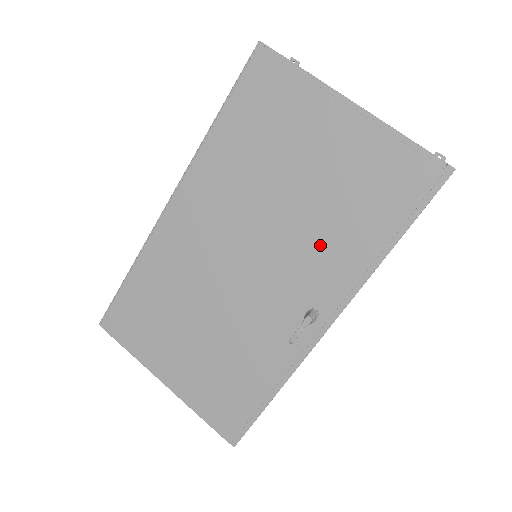
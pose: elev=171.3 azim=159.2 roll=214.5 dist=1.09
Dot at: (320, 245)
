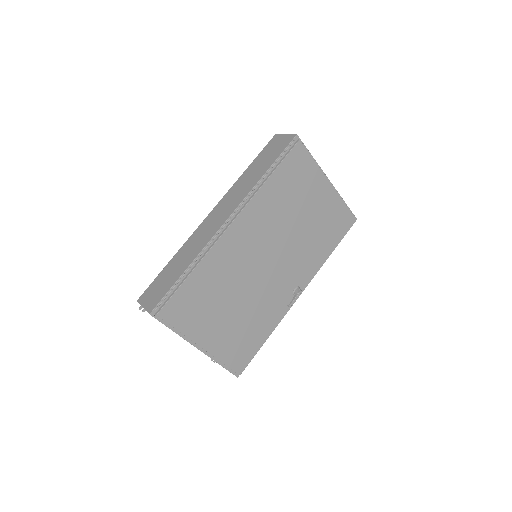
Dot at: (307, 252)
